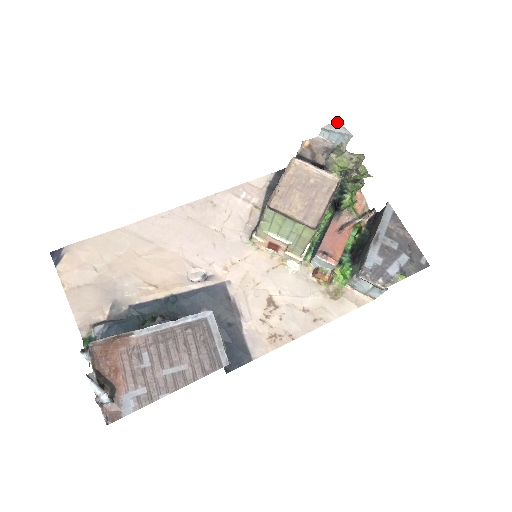
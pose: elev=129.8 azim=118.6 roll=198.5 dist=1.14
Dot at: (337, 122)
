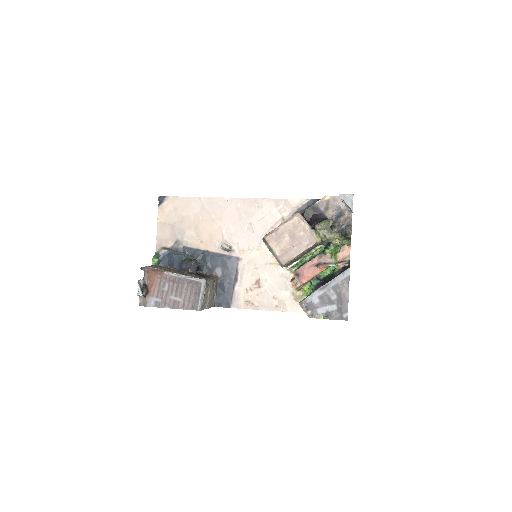
Dot at: (351, 195)
